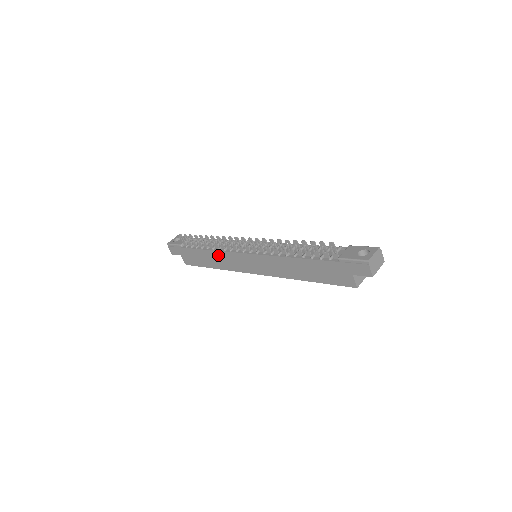
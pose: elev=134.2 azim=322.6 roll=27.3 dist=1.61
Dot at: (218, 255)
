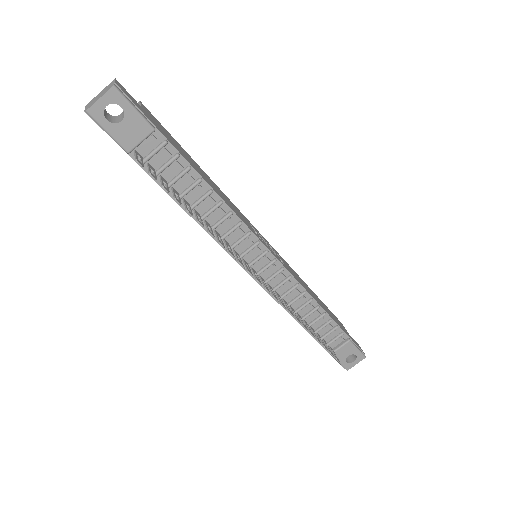
Dot at: occluded
